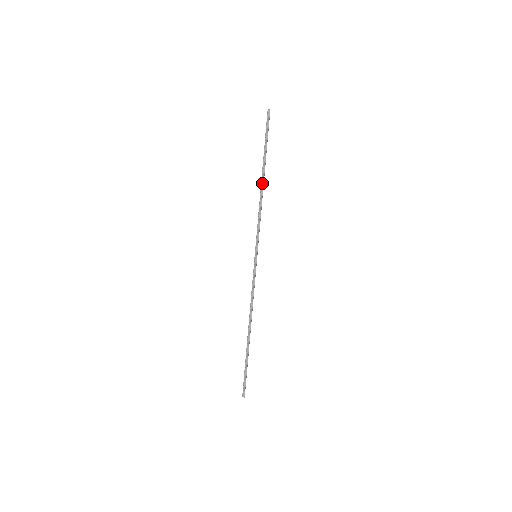
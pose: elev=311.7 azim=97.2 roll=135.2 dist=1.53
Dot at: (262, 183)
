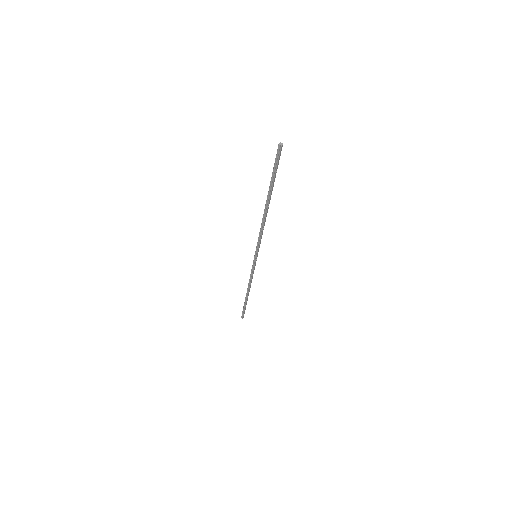
Dot at: (265, 210)
